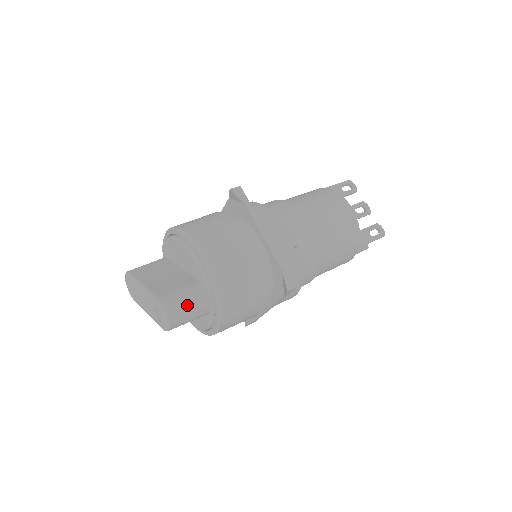
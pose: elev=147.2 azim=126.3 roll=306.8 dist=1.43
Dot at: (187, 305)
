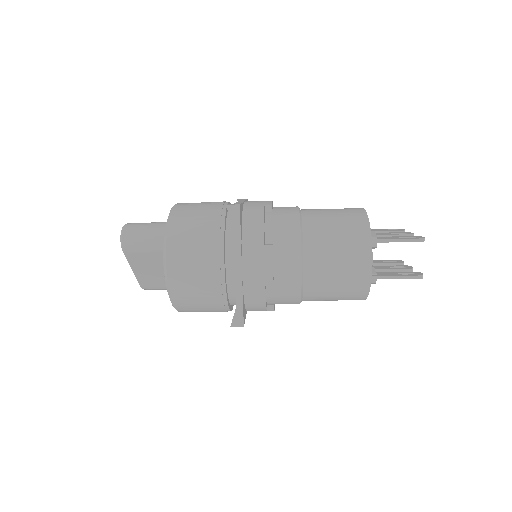
Dot at: (144, 224)
